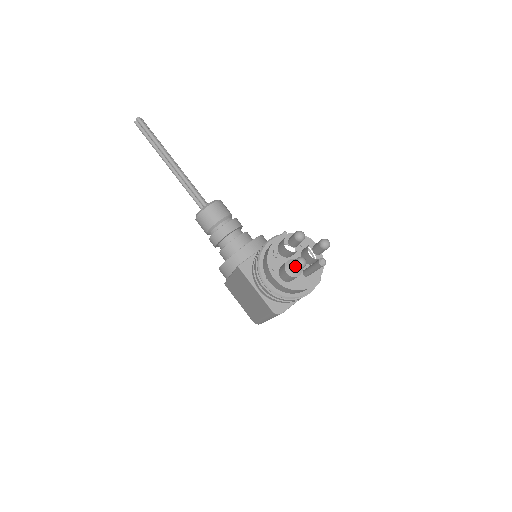
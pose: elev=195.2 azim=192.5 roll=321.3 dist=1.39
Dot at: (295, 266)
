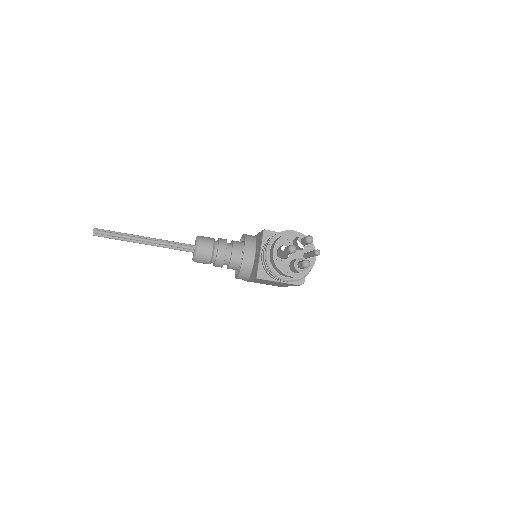
Dot at: occluded
